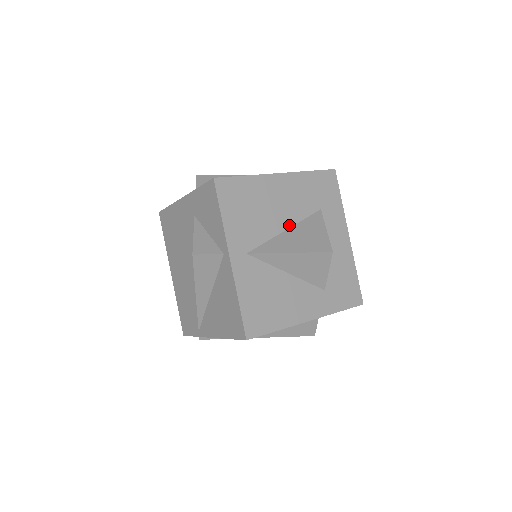
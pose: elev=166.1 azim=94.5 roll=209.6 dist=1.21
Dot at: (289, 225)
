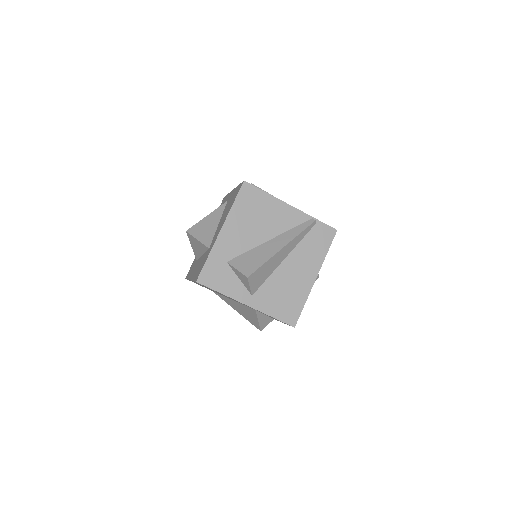
Dot at: occluded
